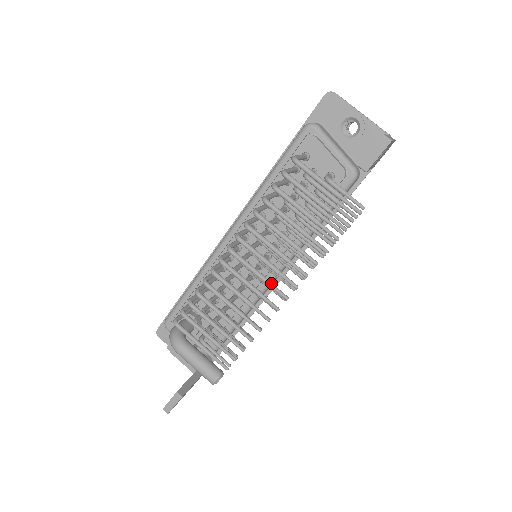
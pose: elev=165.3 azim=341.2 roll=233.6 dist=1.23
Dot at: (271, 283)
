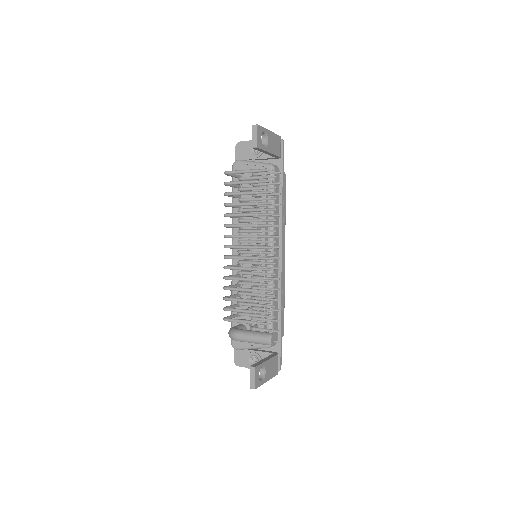
Dot at: (257, 246)
